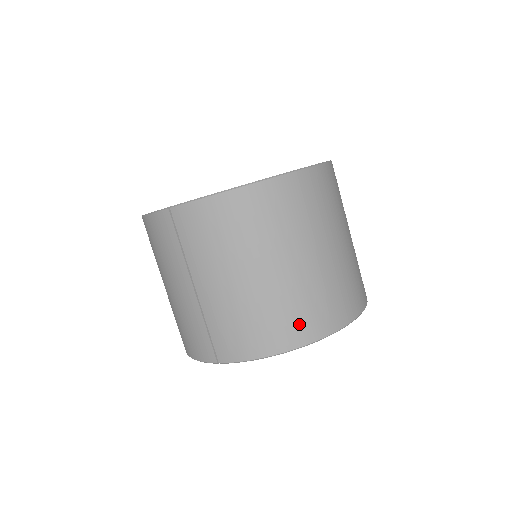
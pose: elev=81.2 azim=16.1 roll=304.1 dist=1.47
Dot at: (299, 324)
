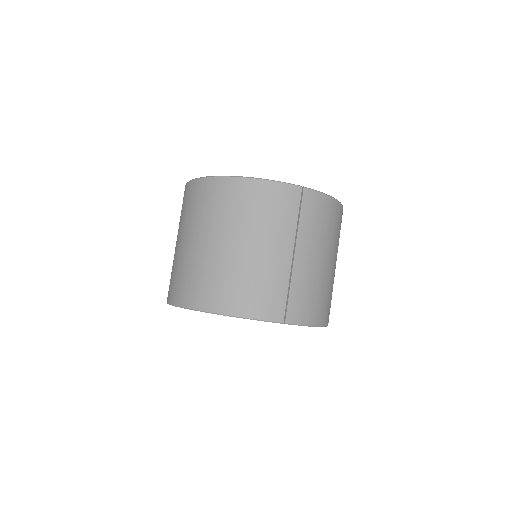
Dot at: (329, 309)
